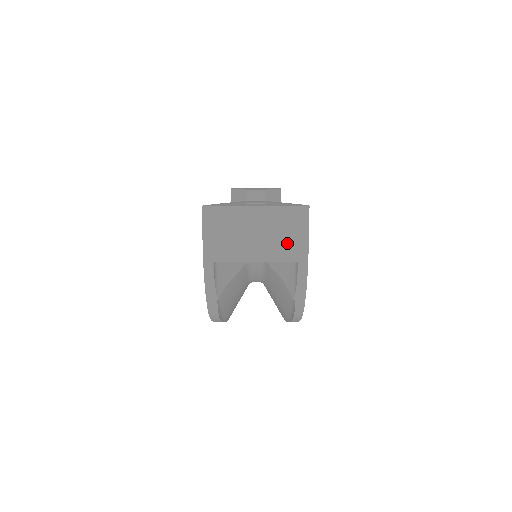
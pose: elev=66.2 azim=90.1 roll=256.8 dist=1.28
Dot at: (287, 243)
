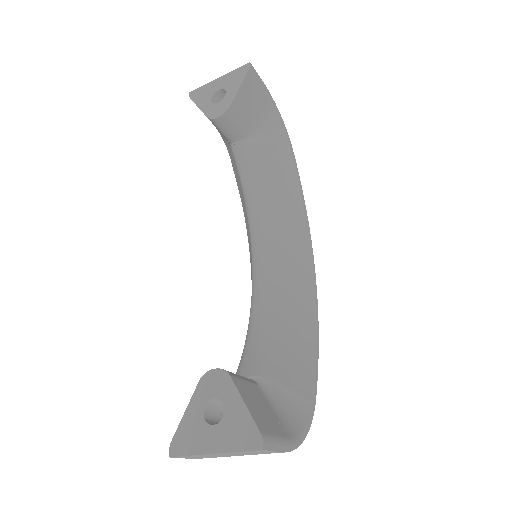
Dot at: occluded
